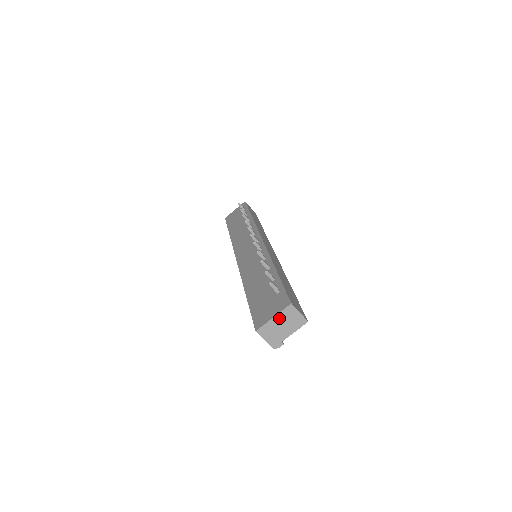
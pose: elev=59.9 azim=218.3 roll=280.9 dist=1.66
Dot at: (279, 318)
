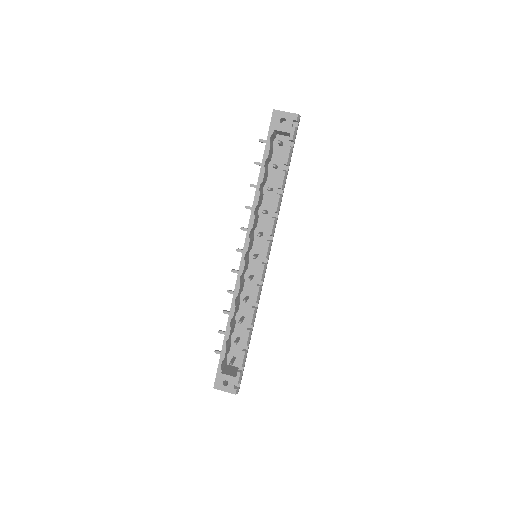
Dot at: occluded
